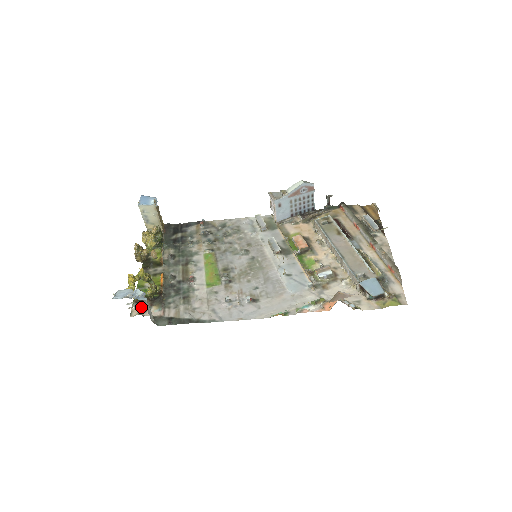
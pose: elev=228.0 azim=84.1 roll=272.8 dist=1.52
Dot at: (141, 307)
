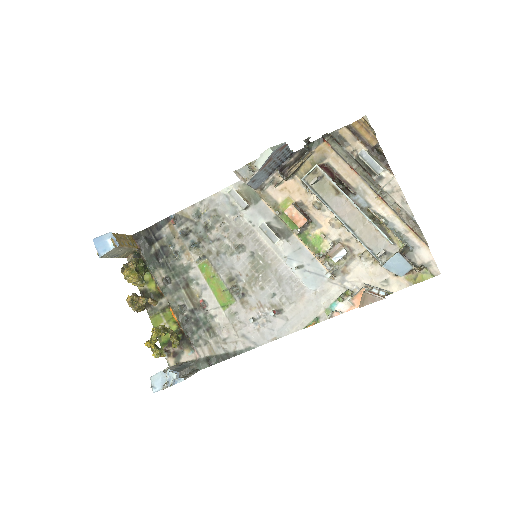
Dot at: (173, 354)
